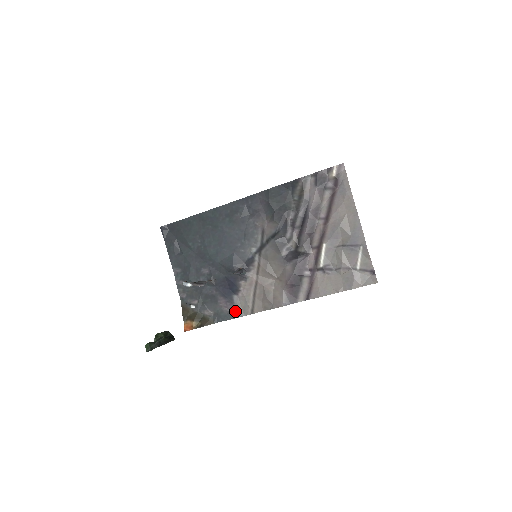
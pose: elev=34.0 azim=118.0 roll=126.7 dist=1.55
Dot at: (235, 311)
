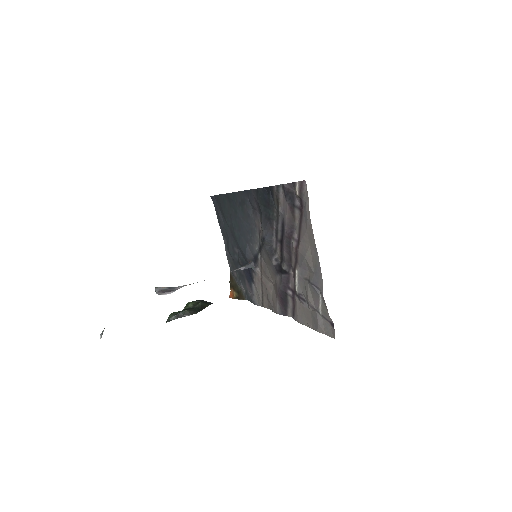
Dot at: (253, 298)
